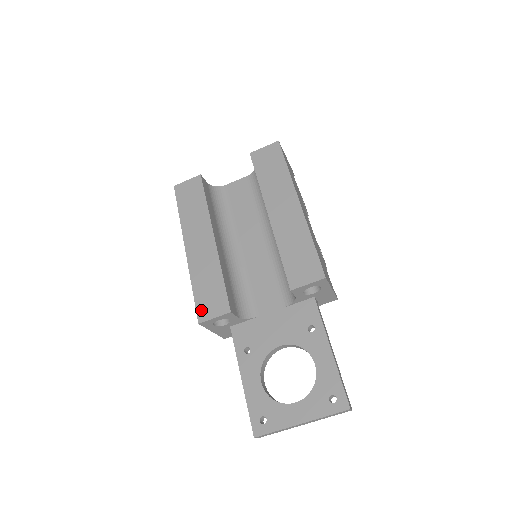
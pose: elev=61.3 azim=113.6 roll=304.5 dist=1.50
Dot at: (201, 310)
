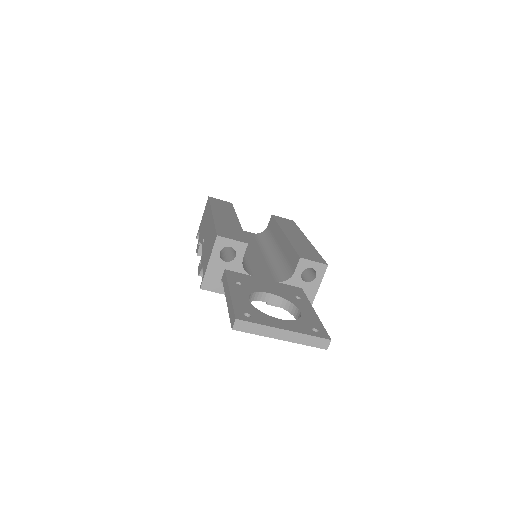
Dot at: (221, 233)
